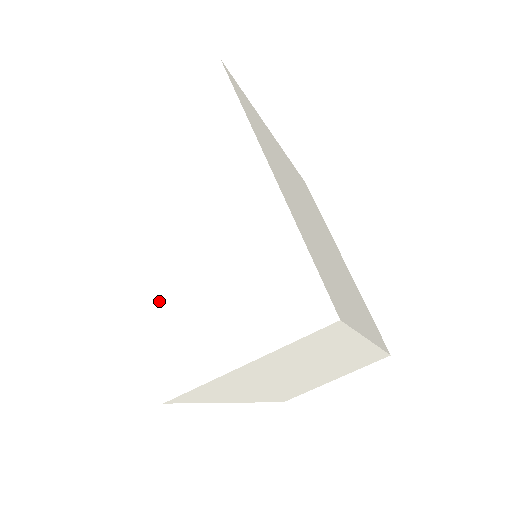
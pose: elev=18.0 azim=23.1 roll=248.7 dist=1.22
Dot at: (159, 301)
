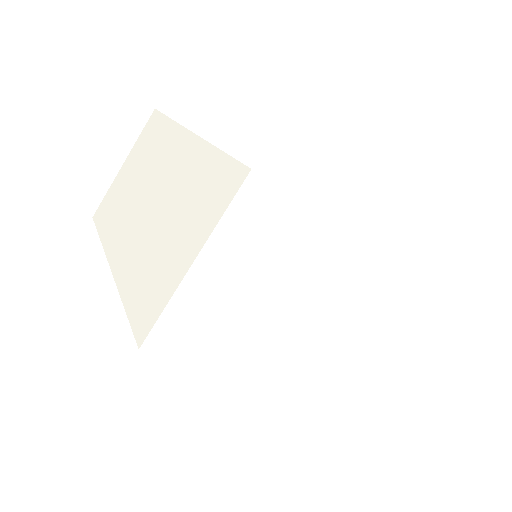
Dot at: (131, 277)
